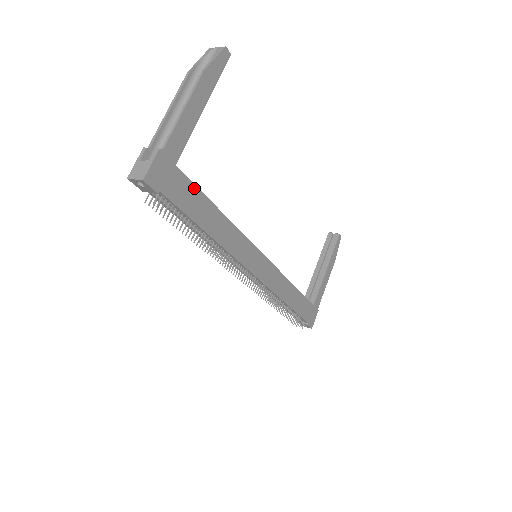
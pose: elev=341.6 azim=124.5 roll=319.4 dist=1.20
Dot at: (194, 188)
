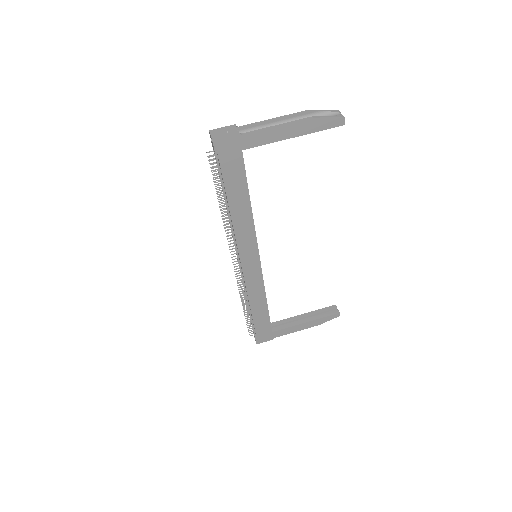
Dot at: (244, 174)
